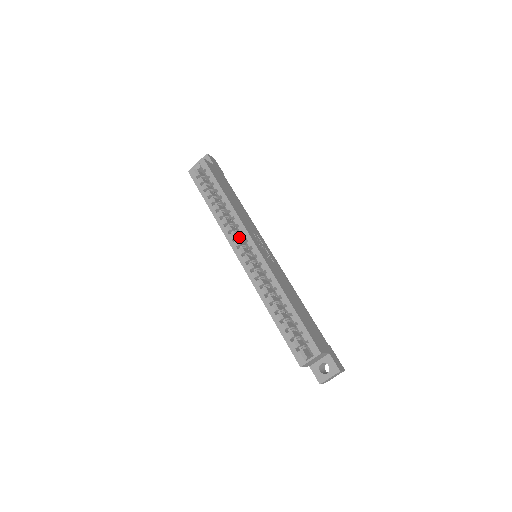
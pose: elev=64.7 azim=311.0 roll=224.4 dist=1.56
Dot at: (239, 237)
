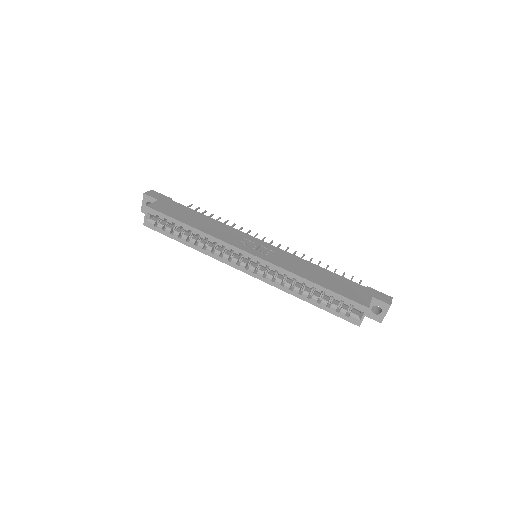
Dot at: (231, 252)
